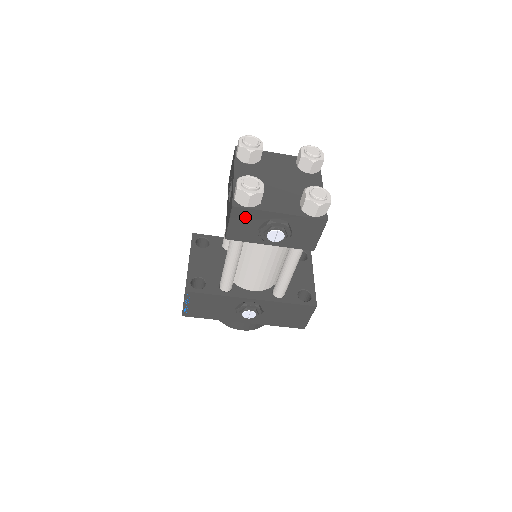
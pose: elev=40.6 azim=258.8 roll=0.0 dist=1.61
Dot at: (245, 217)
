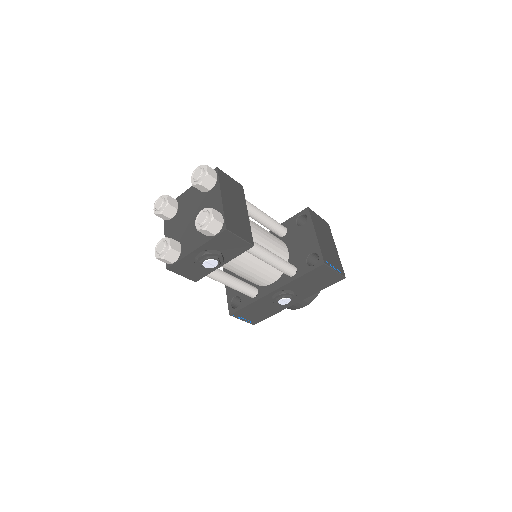
Dot at: (182, 267)
